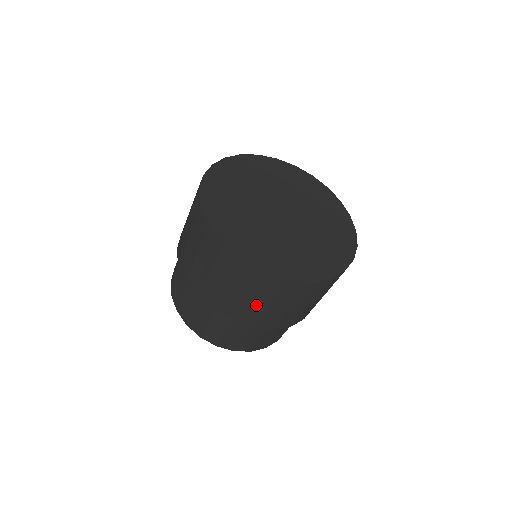
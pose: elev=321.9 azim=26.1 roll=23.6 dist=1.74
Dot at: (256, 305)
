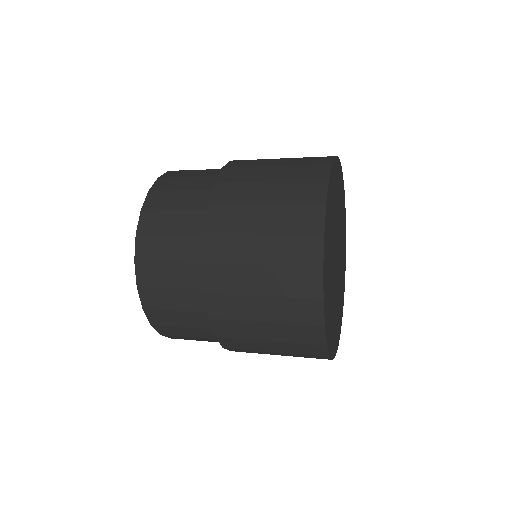
Dot at: (267, 346)
